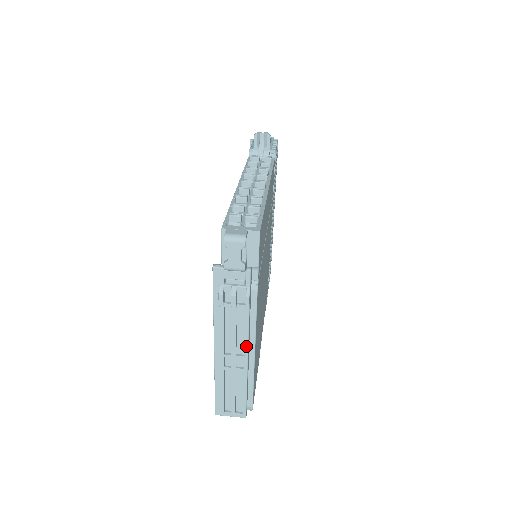
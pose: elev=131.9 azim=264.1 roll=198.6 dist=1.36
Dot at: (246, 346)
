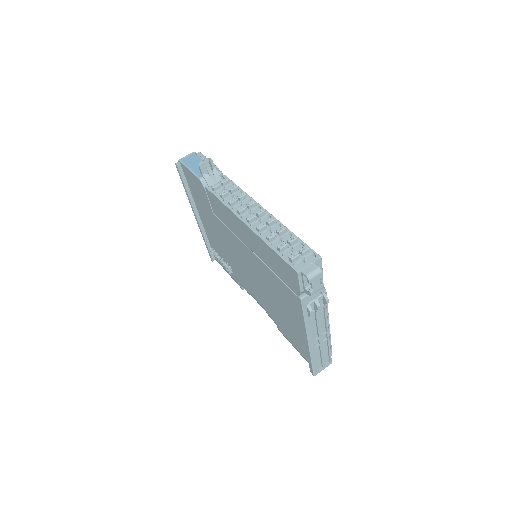
Dot at: (327, 326)
